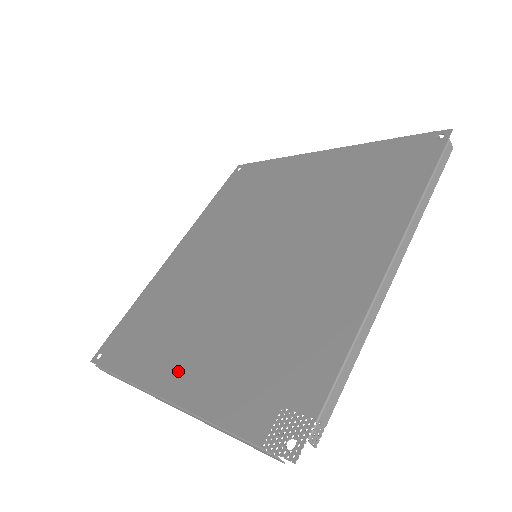
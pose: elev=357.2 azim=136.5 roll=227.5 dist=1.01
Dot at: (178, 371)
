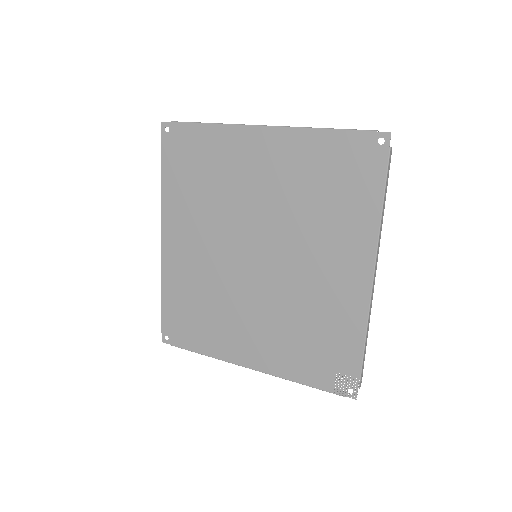
Dot at: (248, 351)
